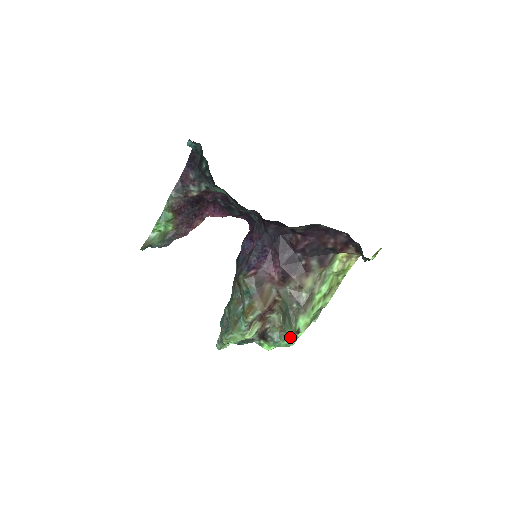
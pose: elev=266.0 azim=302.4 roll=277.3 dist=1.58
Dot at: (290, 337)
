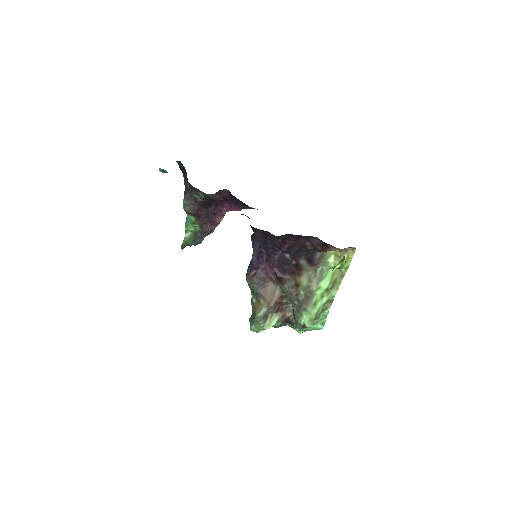
Dot at: (312, 324)
